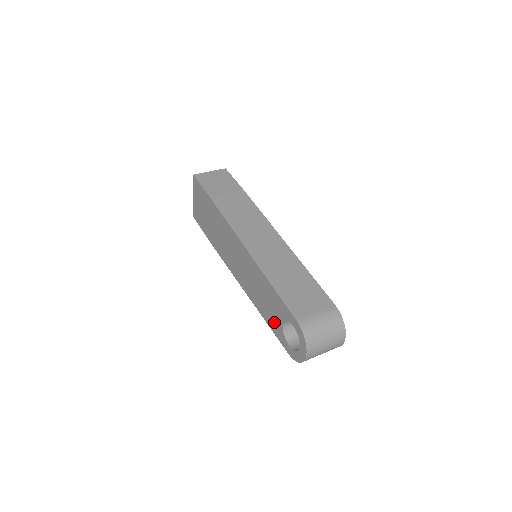
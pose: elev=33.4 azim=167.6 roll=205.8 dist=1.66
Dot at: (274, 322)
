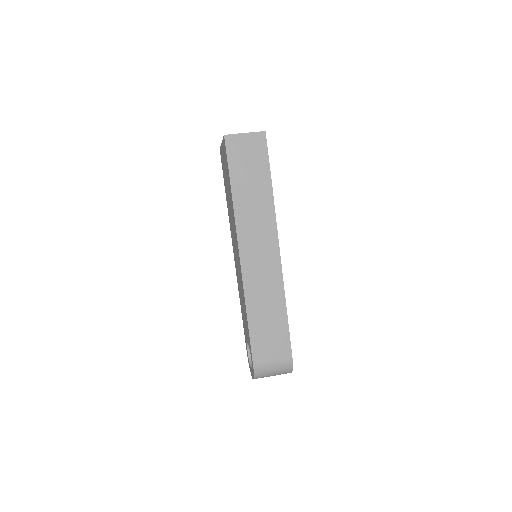
Dot at: (245, 329)
